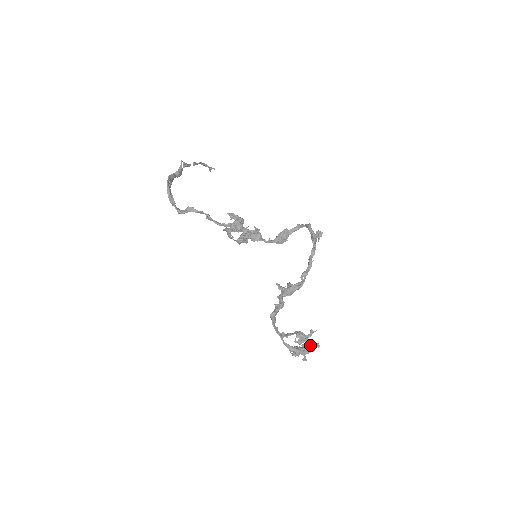
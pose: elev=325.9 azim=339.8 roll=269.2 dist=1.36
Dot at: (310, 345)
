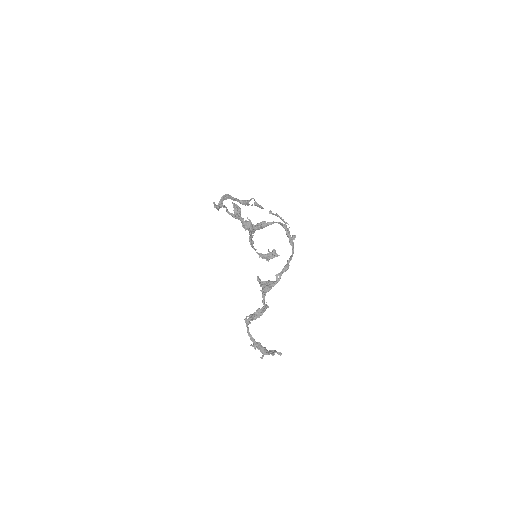
Dot at: (275, 351)
